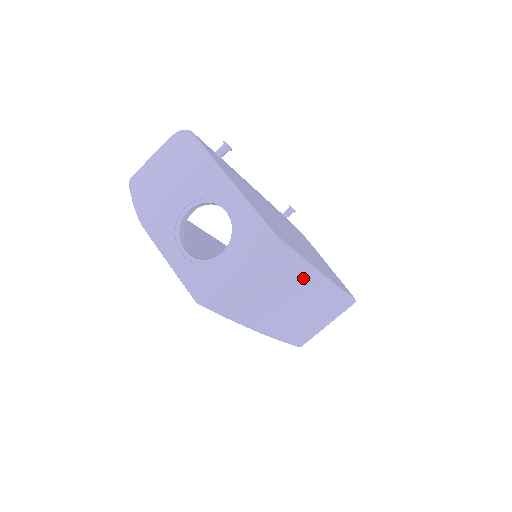
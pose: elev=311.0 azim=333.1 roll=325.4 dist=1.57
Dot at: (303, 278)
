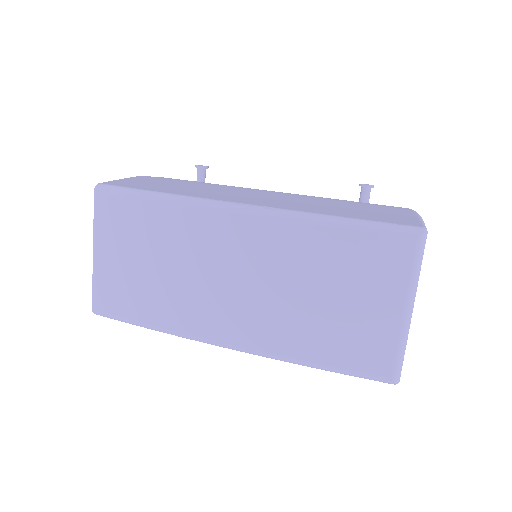
Dot at: (191, 222)
